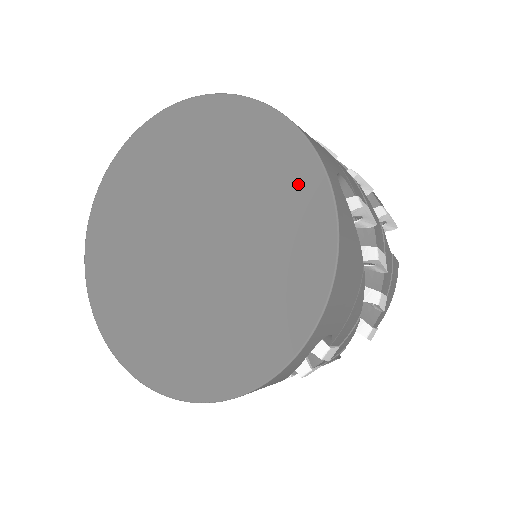
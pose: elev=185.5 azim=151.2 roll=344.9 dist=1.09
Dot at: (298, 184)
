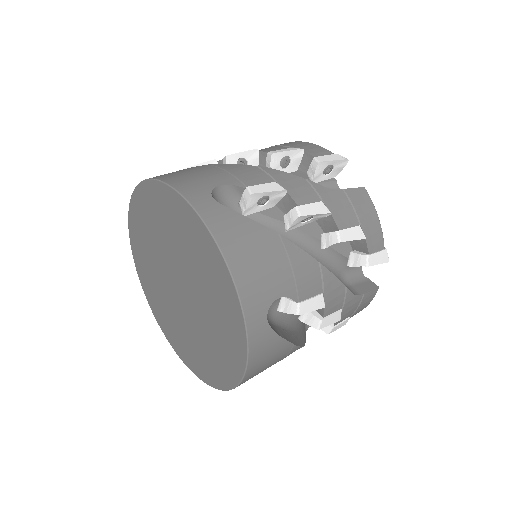
Dot at: (231, 316)
